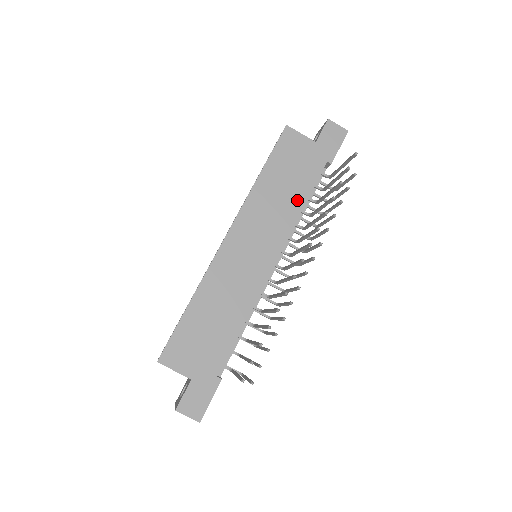
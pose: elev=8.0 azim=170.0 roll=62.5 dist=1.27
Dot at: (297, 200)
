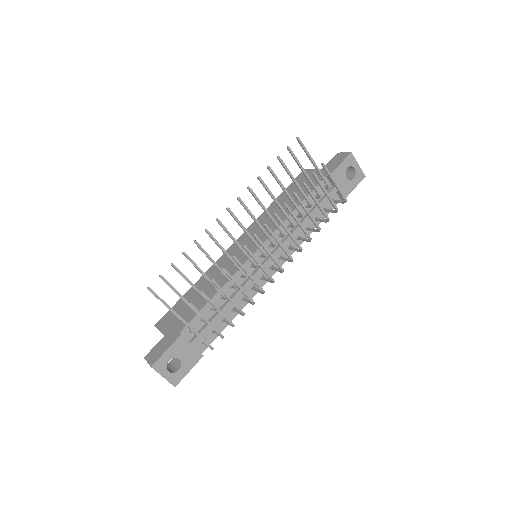
Dot at: (292, 207)
